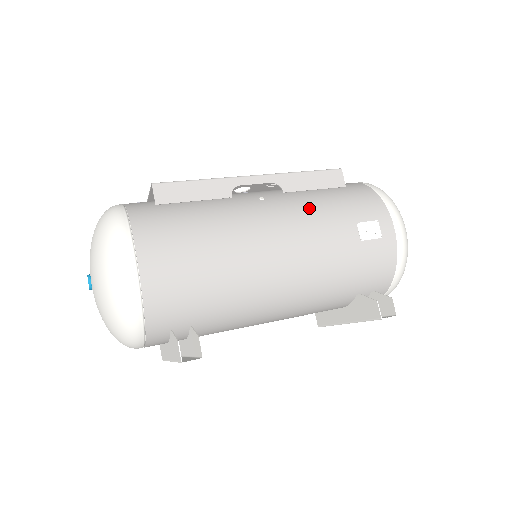
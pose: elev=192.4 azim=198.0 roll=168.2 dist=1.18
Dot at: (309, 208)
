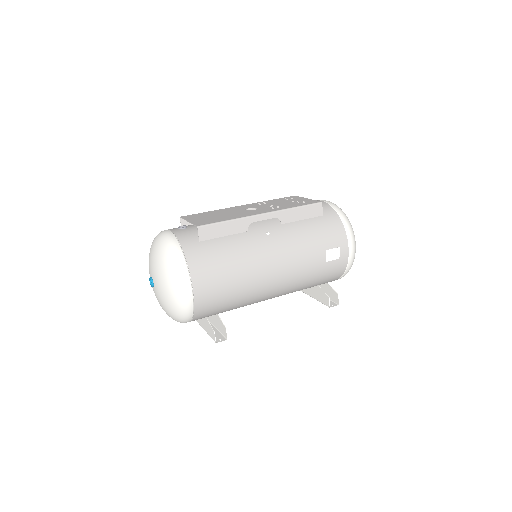
Dot at: (298, 241)
